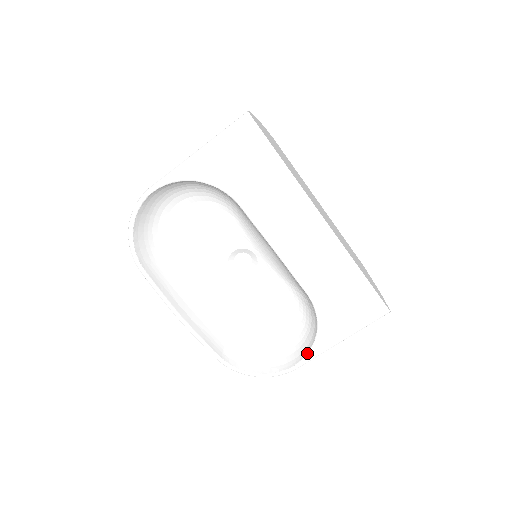
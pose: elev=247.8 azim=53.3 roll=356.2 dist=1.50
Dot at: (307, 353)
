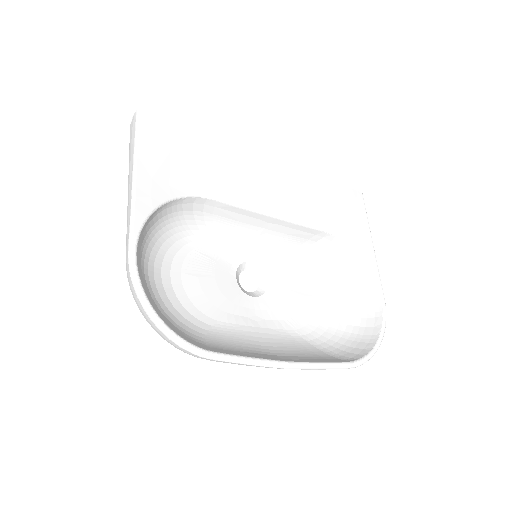
Dot at: (374, 279)
